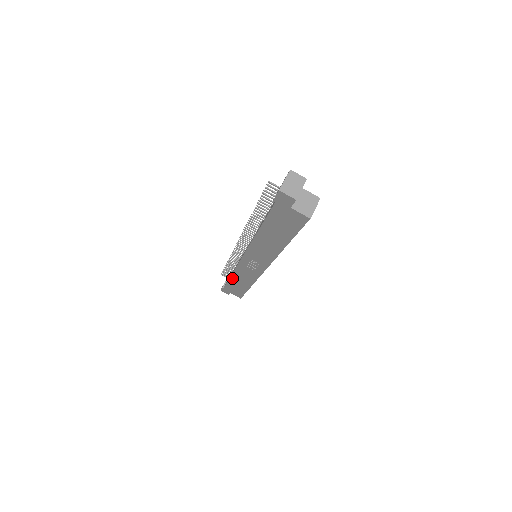
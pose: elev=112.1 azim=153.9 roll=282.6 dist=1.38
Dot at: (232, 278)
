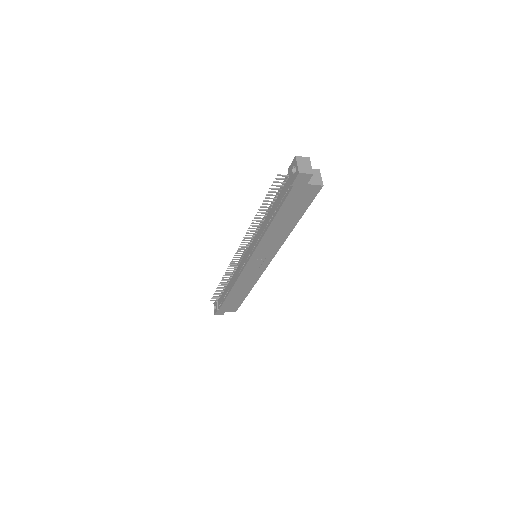
Dot at: (231, 292)
